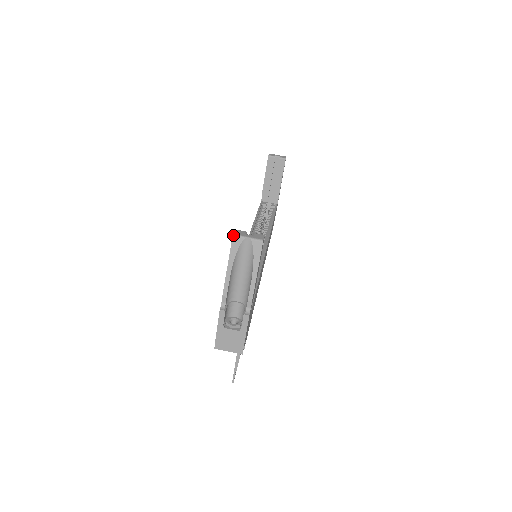
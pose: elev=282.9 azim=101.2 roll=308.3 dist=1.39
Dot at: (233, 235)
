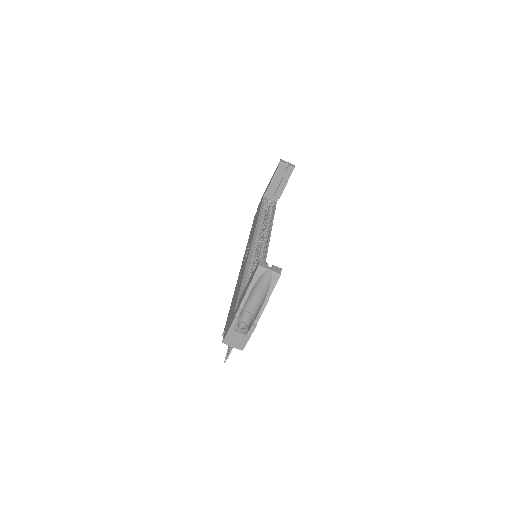
Dot at: (259, 266)
